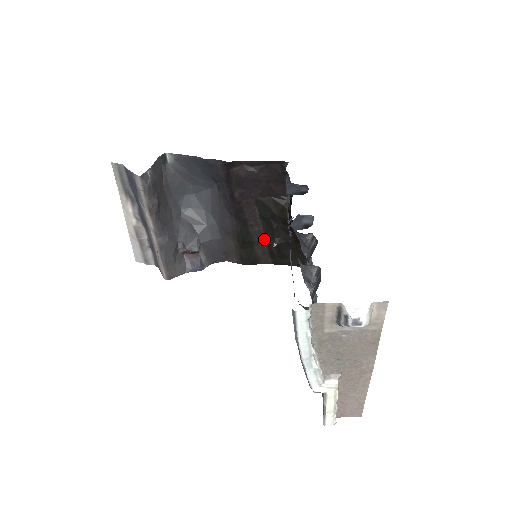
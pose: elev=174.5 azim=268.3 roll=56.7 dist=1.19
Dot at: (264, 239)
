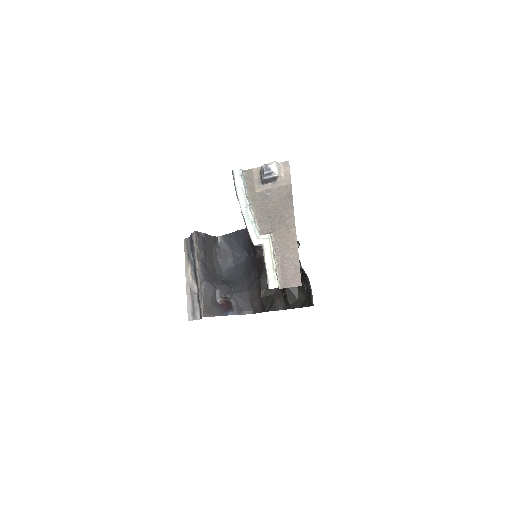
Dot at: occluded
